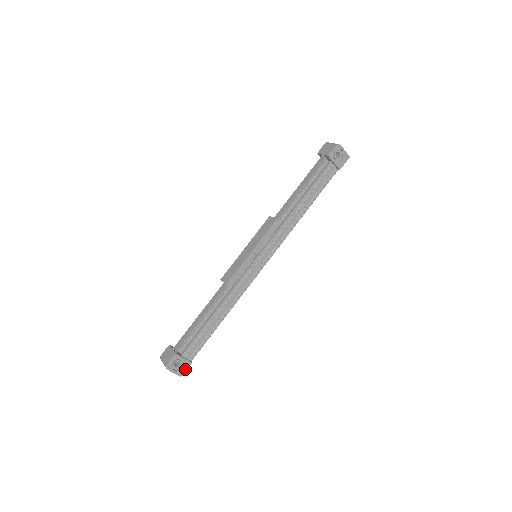
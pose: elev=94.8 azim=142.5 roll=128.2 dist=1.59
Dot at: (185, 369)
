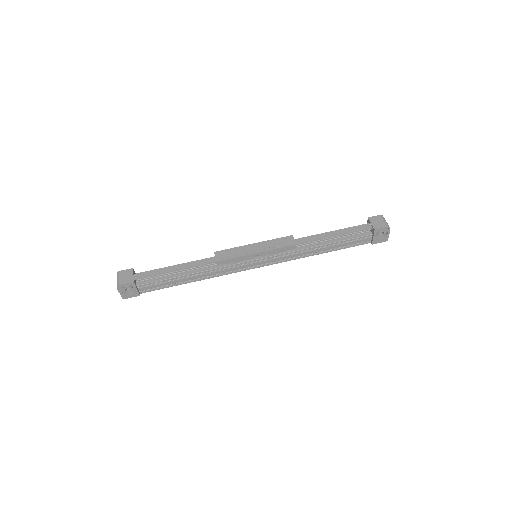
Dot at: (131, 296)
